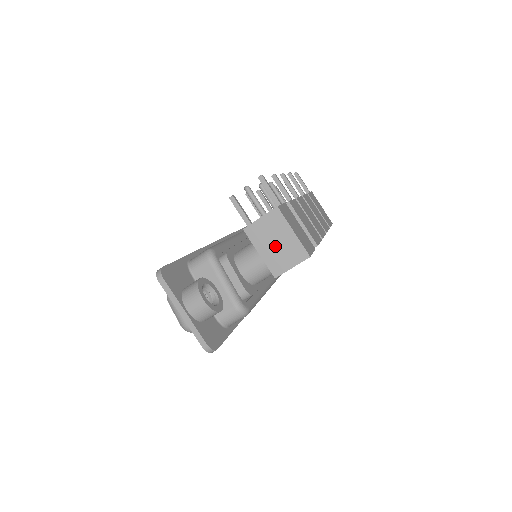
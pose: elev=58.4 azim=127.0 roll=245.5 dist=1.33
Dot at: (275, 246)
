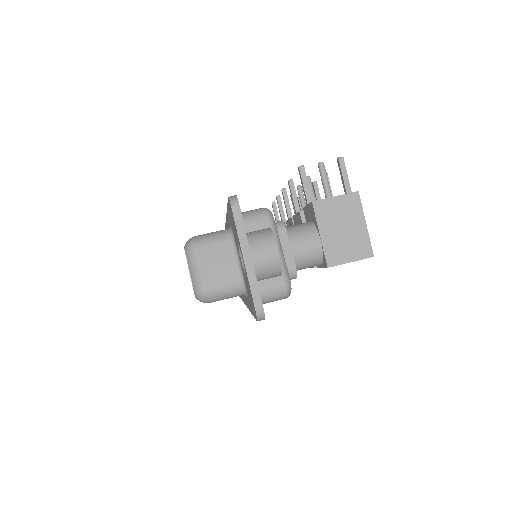
Dot at: (341, 232)
